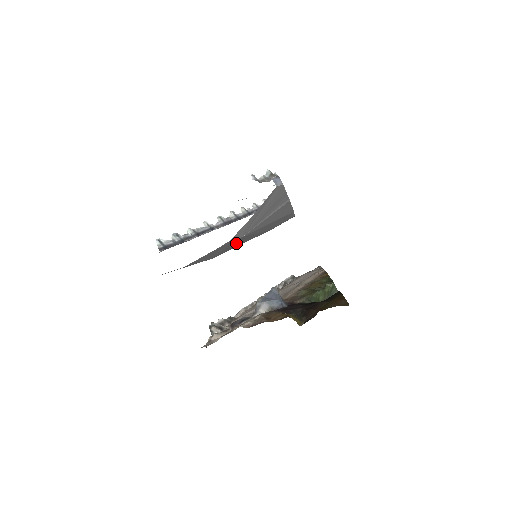
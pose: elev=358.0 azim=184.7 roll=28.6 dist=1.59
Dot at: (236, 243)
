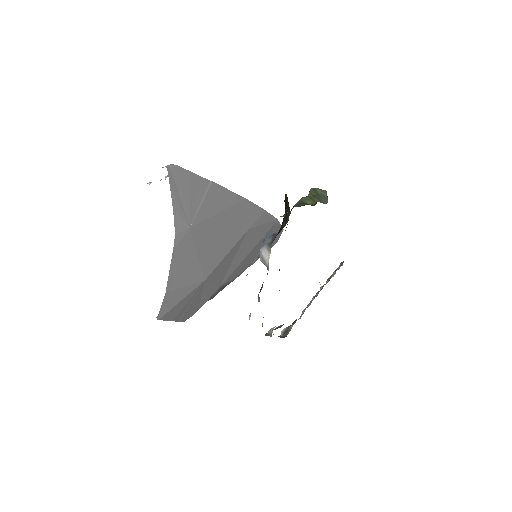
Dot at: (204, 246)
